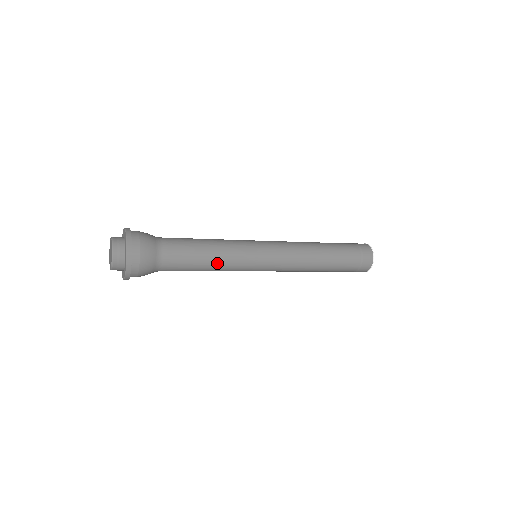
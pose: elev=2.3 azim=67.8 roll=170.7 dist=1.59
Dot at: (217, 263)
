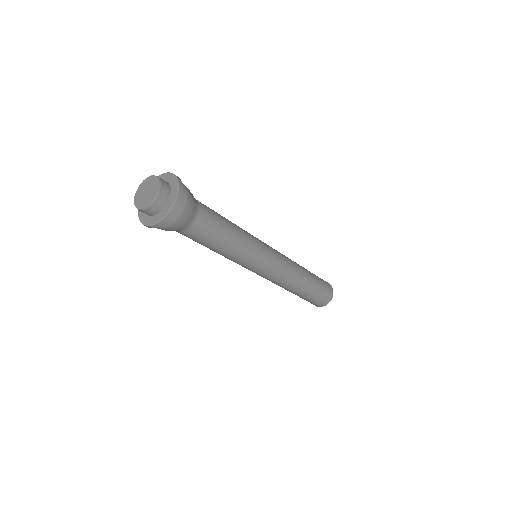
Dot at: (226, 254)
